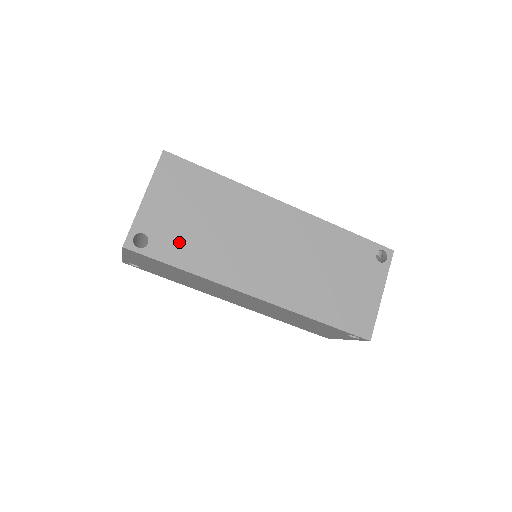
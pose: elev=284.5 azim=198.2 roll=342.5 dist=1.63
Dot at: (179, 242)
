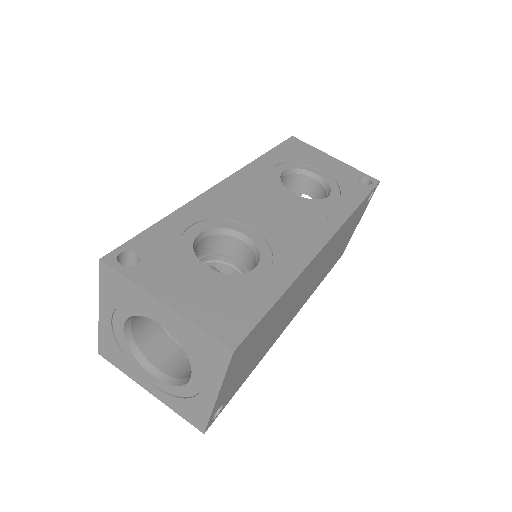
Dot at: (245, 373)
